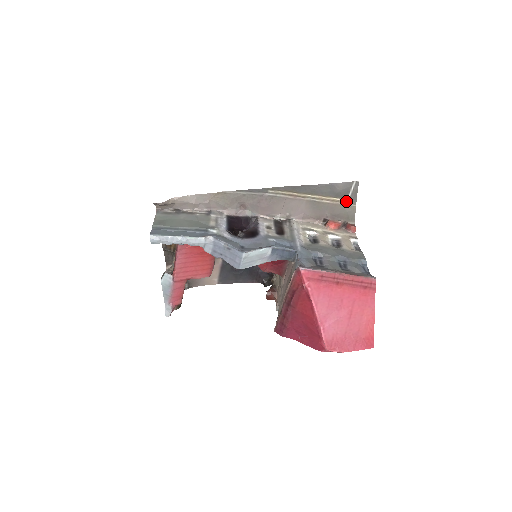
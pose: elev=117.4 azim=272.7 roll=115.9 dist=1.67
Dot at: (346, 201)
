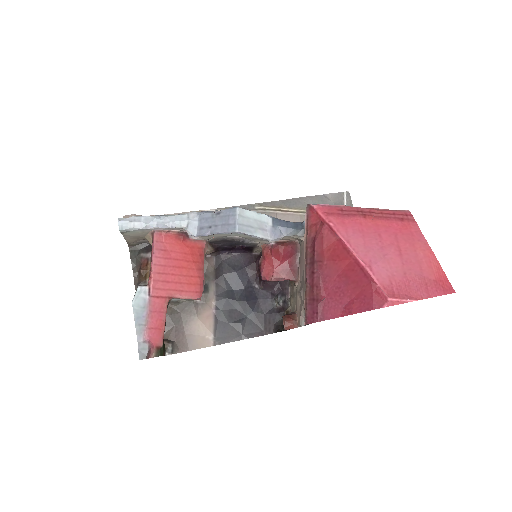
Dot at: occluded
